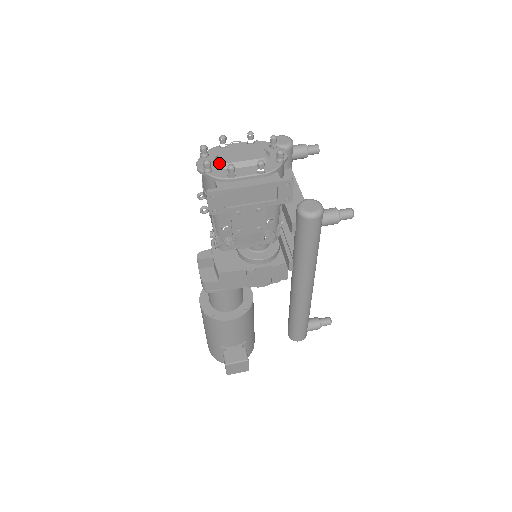
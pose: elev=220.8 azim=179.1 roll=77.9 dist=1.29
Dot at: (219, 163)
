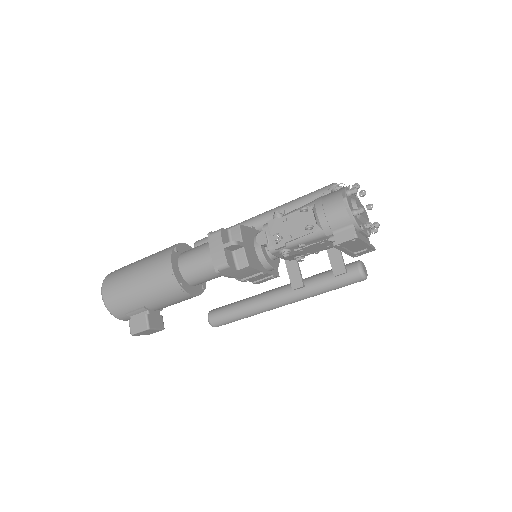
Dot at: occluded
